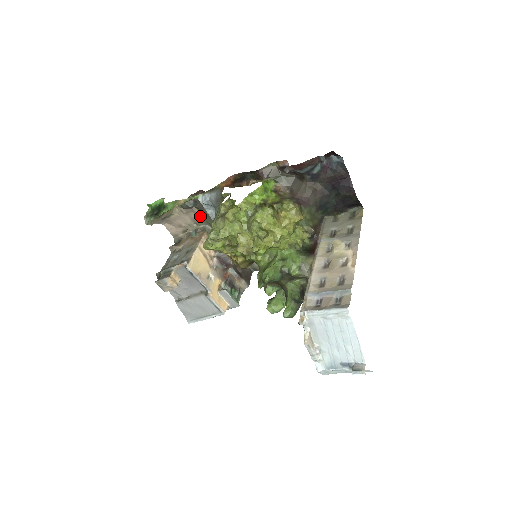
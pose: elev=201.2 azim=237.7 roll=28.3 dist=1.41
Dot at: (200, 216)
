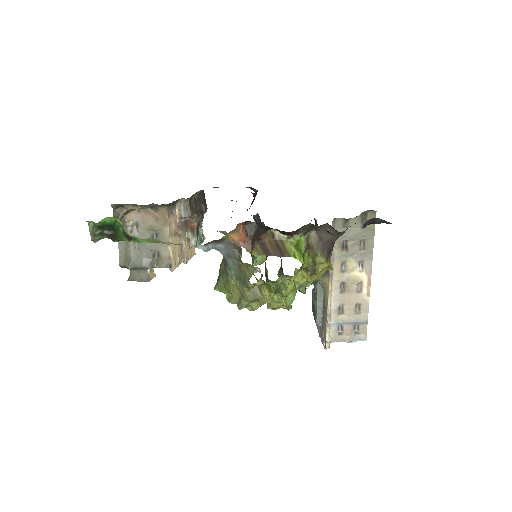
Dot at: occluded
